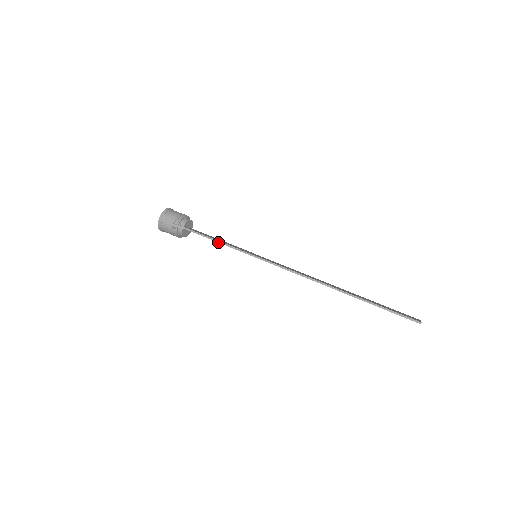
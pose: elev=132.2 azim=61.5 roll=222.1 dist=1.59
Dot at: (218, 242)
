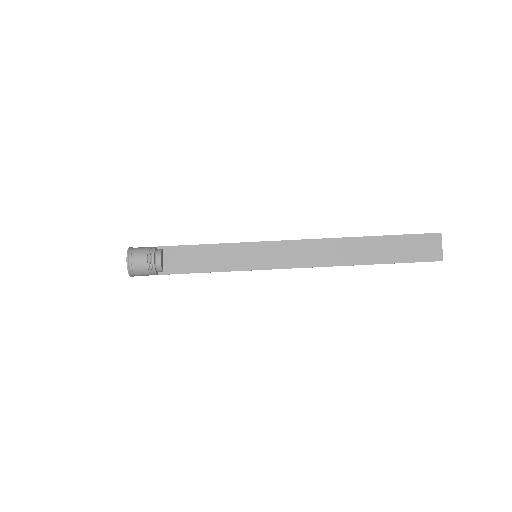
Dot at: occluded
